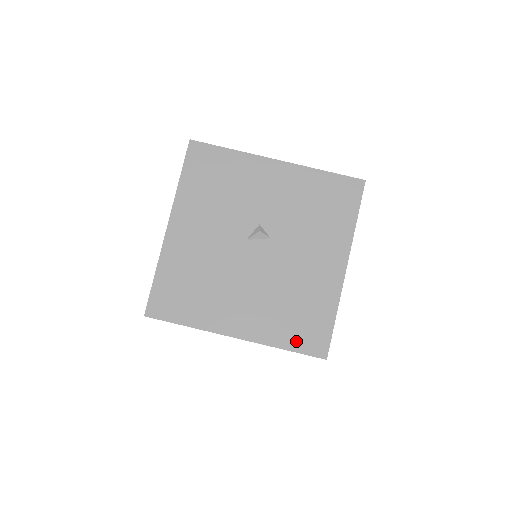
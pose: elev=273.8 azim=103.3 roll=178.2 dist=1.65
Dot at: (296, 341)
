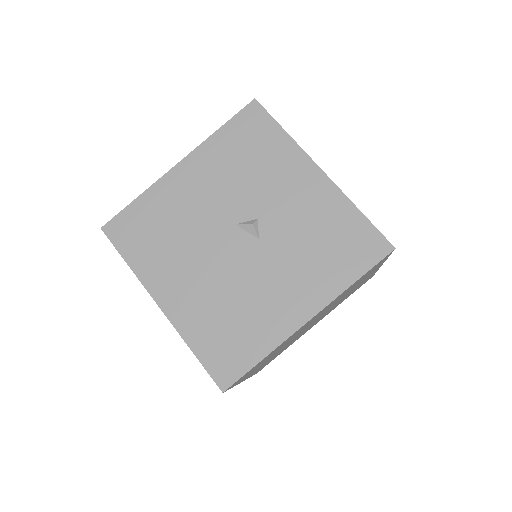
Dot at: (208, 352)
